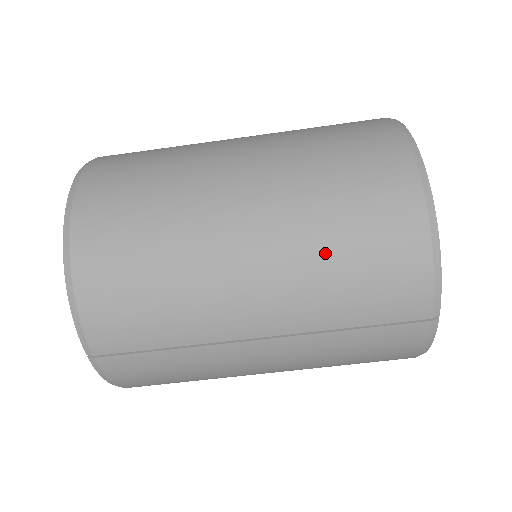
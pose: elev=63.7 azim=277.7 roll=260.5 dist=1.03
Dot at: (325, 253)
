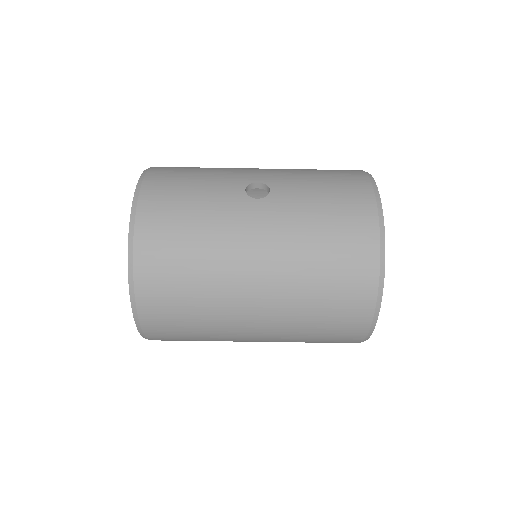
Dot at: (304, 327)
